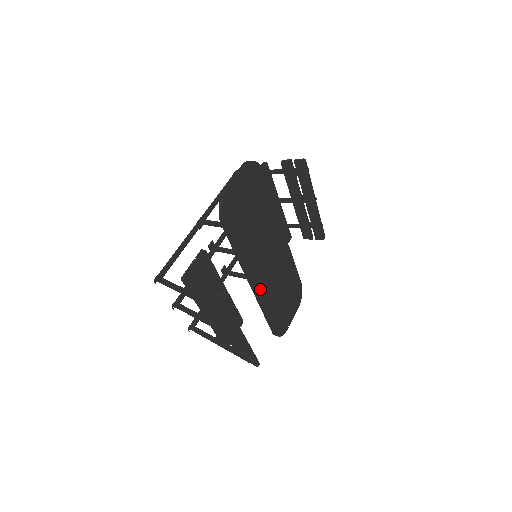
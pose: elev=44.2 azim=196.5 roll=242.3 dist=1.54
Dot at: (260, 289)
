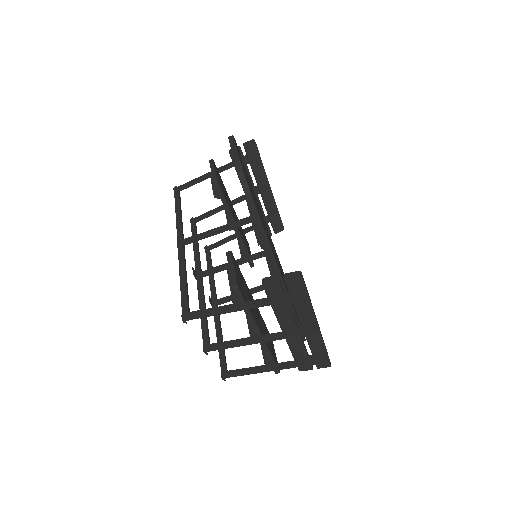
Dot at: occluded
